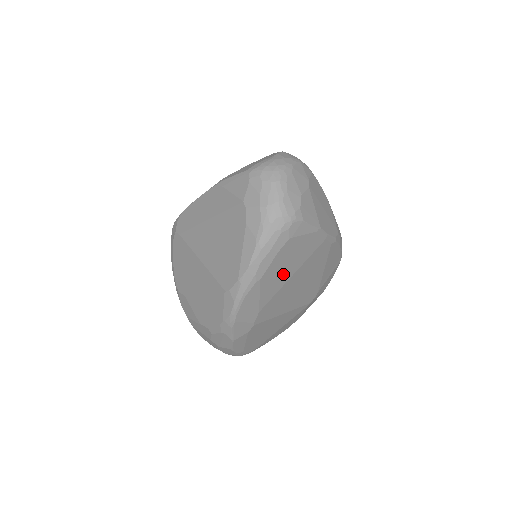
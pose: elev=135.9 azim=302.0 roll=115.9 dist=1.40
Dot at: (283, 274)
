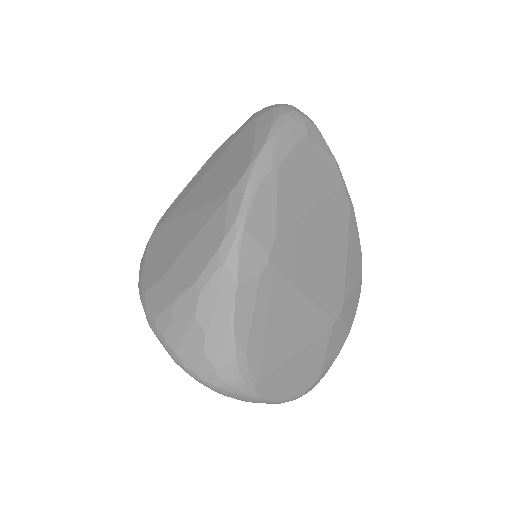
Dot at: (303, 192)
